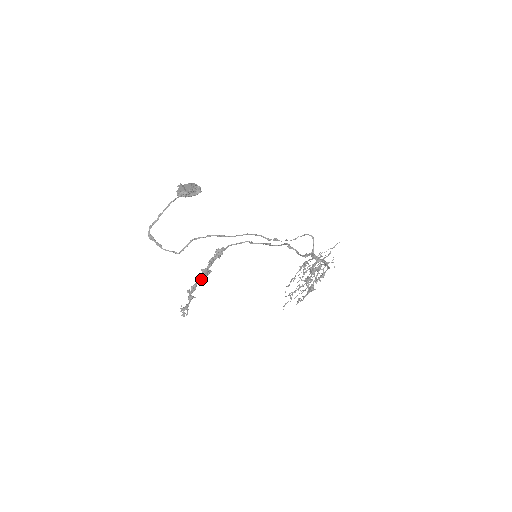
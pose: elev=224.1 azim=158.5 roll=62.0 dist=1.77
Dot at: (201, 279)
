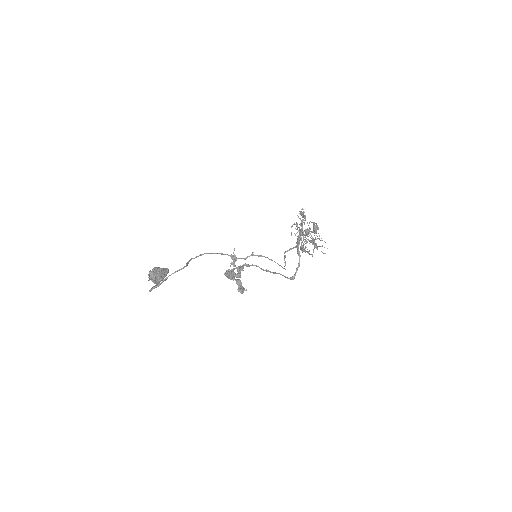
Dot at: occluded
